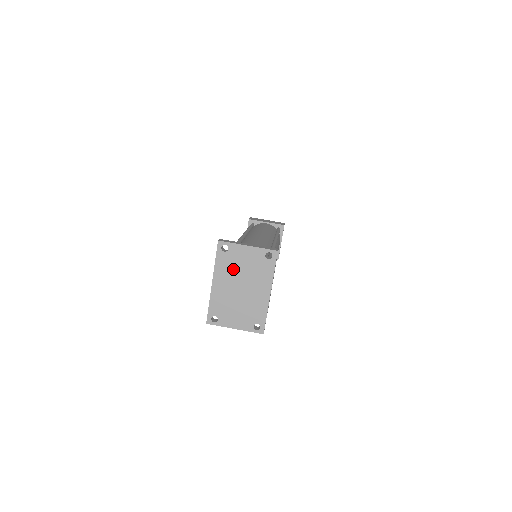
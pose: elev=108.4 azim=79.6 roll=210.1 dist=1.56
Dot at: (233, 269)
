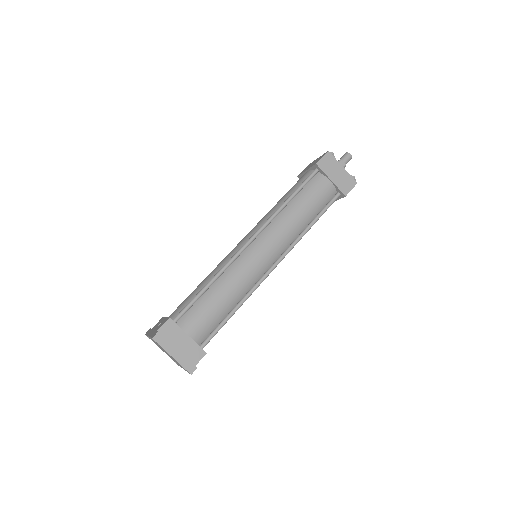
Dot at: occluded
